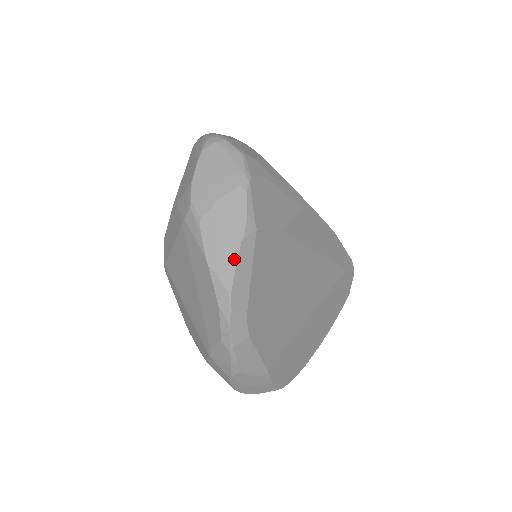
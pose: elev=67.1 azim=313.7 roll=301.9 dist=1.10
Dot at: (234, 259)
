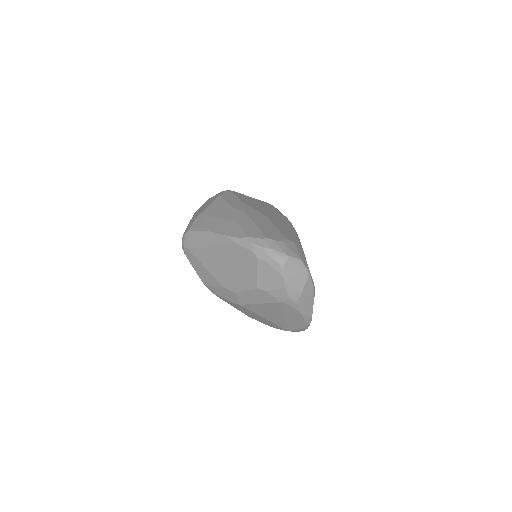
Dot at: (312, 306)
